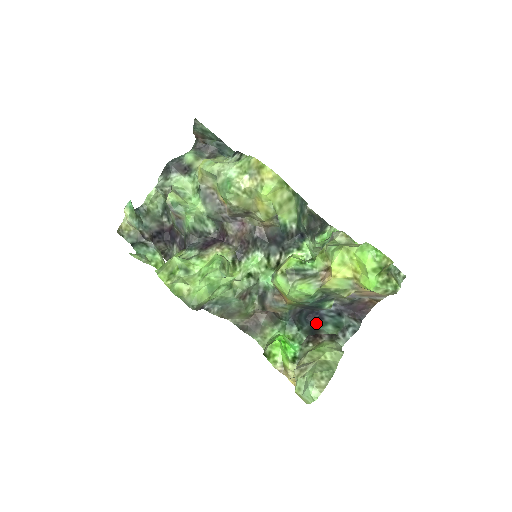
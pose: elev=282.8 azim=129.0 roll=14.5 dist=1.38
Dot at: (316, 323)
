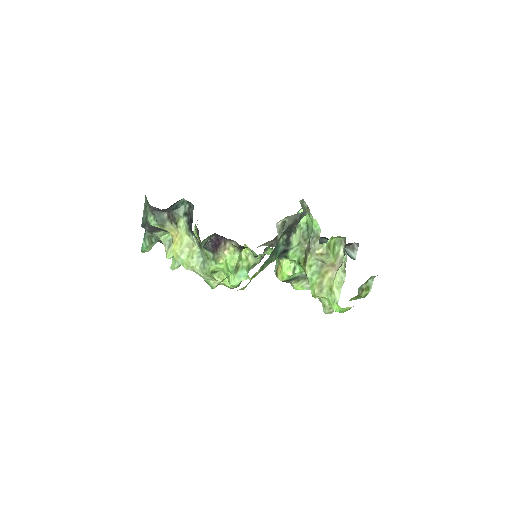
Dot at: (324, 238)
